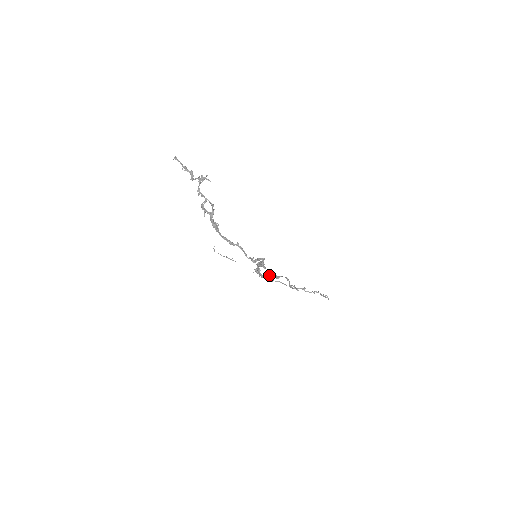
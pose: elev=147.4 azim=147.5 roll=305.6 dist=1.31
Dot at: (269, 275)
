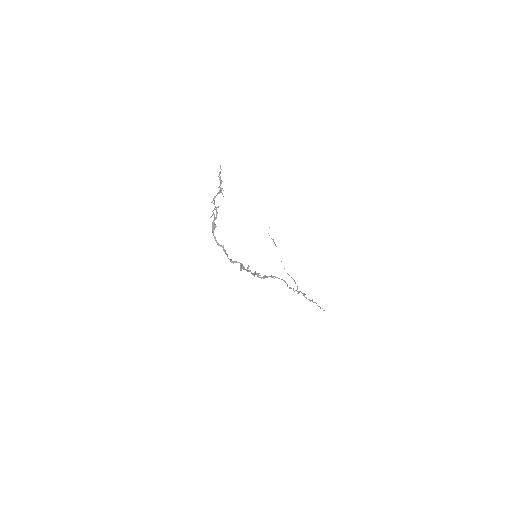
Dot at: occluded
